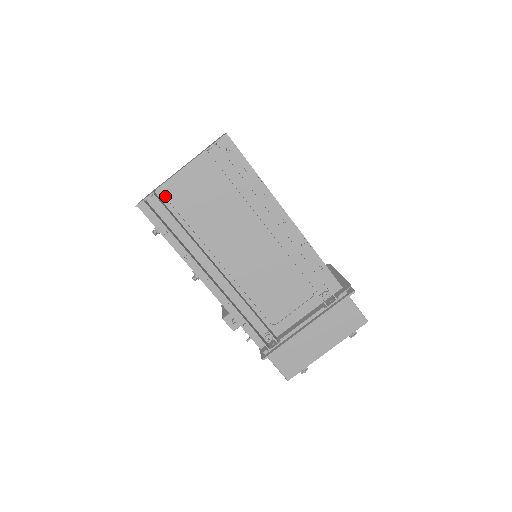
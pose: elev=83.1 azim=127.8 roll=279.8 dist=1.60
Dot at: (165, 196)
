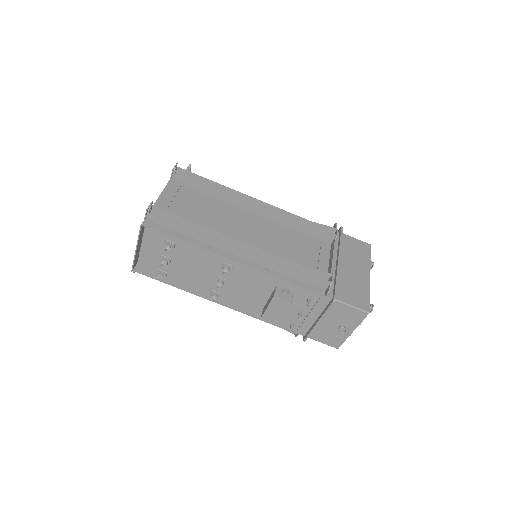
Dot at: occluded
